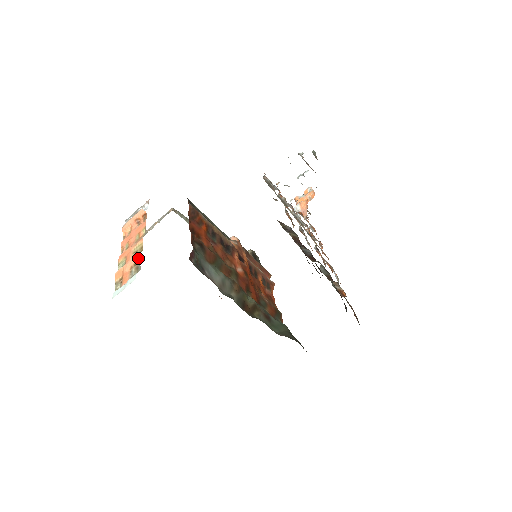
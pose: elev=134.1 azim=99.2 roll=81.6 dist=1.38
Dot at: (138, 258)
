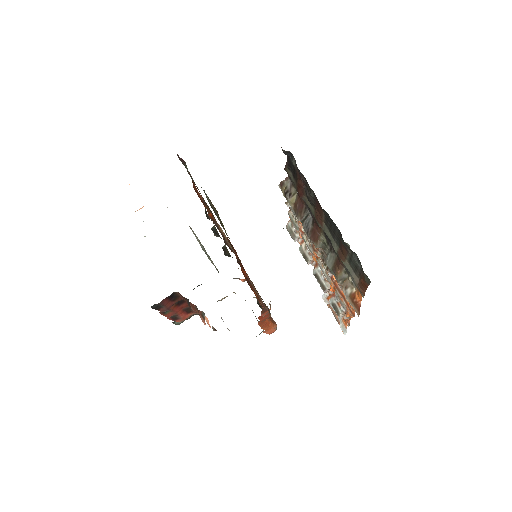
Dot at: occluded
